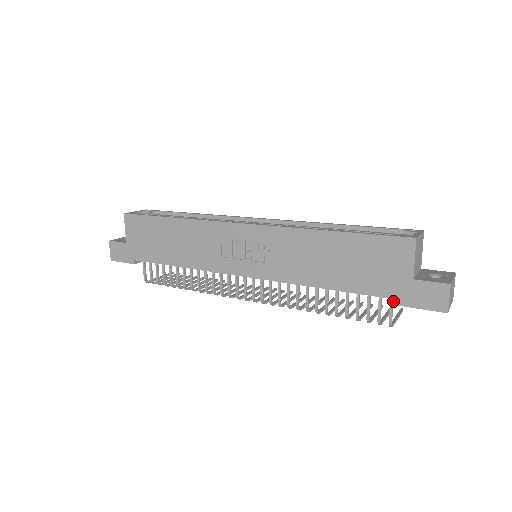
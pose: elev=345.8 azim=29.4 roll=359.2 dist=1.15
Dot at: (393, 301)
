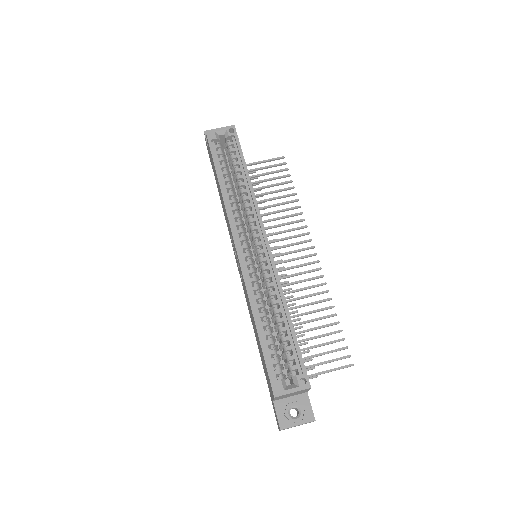
Dot at: occluded
